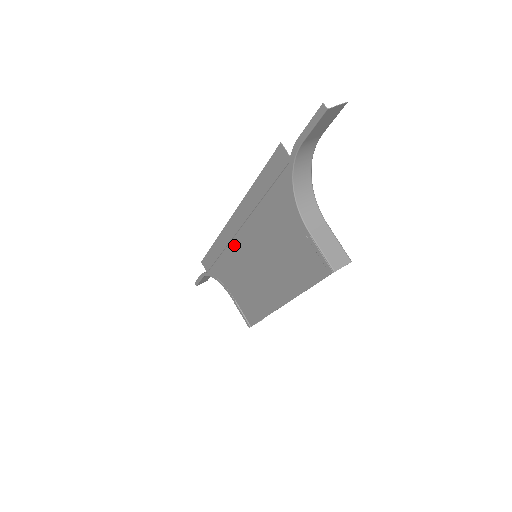
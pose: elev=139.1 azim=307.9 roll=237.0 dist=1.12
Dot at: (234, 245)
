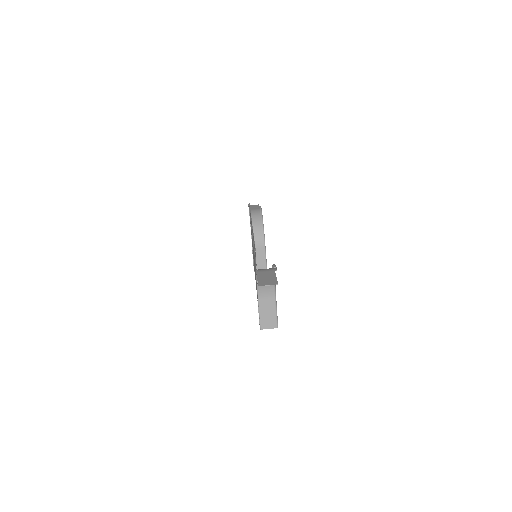
Dot at: occluded
